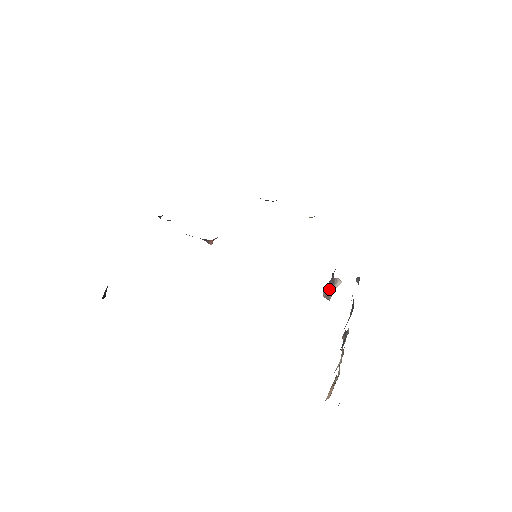
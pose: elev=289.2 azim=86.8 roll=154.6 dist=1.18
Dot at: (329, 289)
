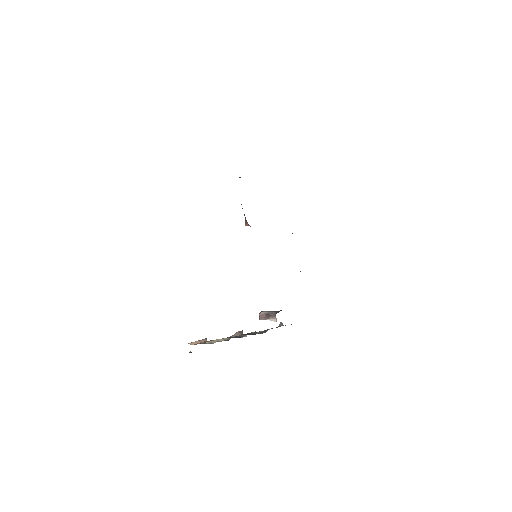
Dot at: (266, 315)
